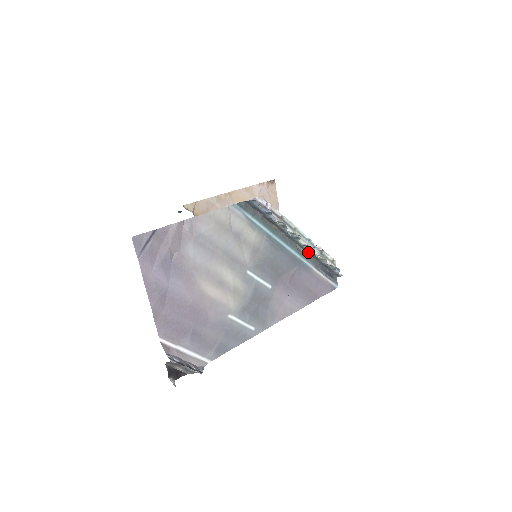
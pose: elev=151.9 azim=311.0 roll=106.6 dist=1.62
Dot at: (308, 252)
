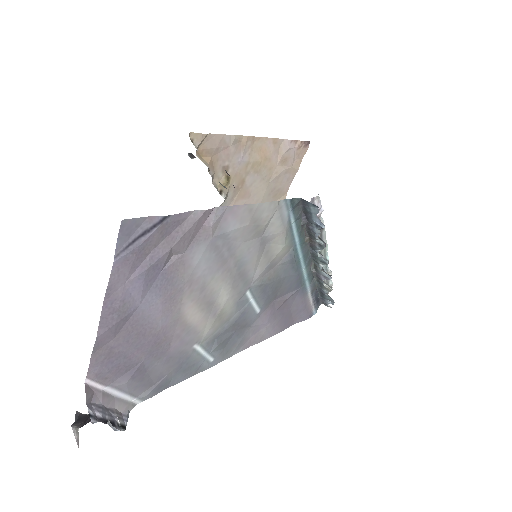
Dot at: (318, 275)
